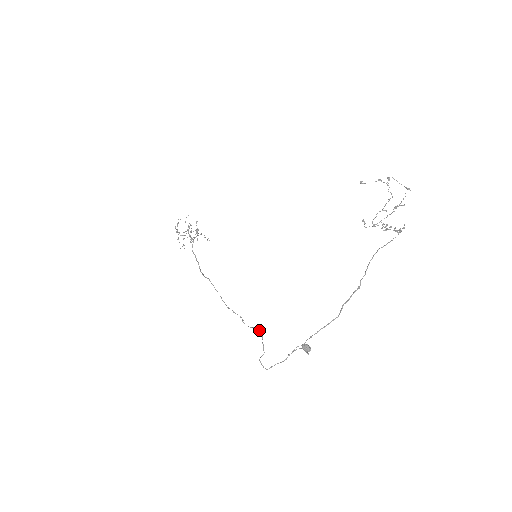
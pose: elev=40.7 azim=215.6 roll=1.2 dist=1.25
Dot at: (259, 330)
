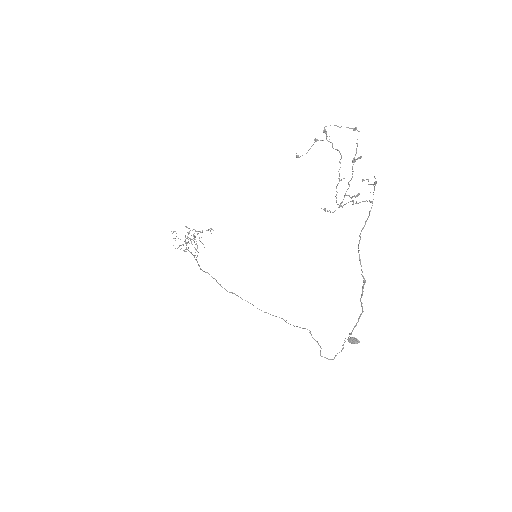
Dot at: (303, 328)
